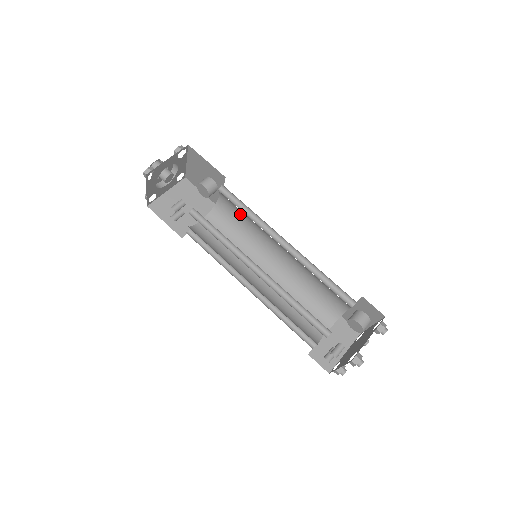
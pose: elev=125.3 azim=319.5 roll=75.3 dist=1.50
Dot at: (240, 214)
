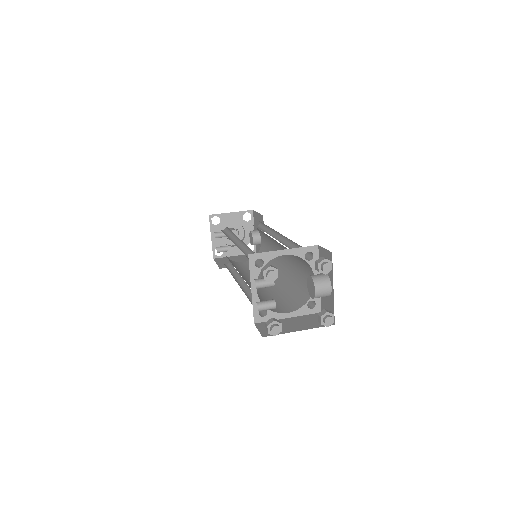
Dot at: (268, 245)
